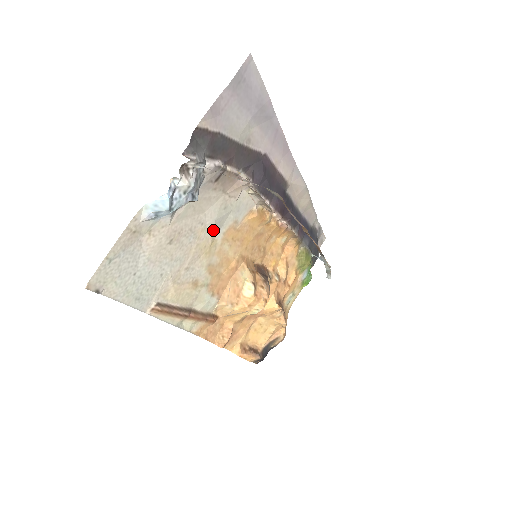
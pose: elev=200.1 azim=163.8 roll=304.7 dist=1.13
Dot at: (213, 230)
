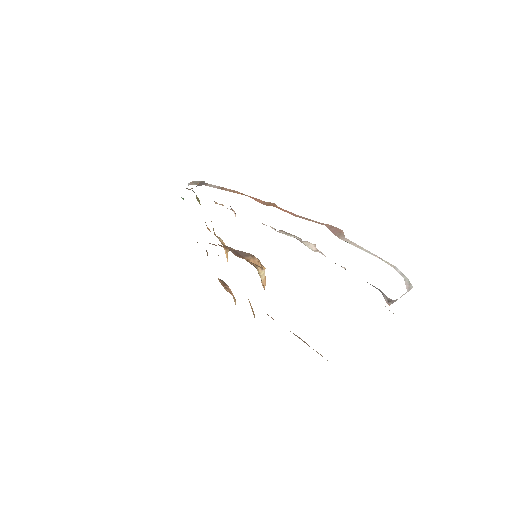
Dot at: occluded
